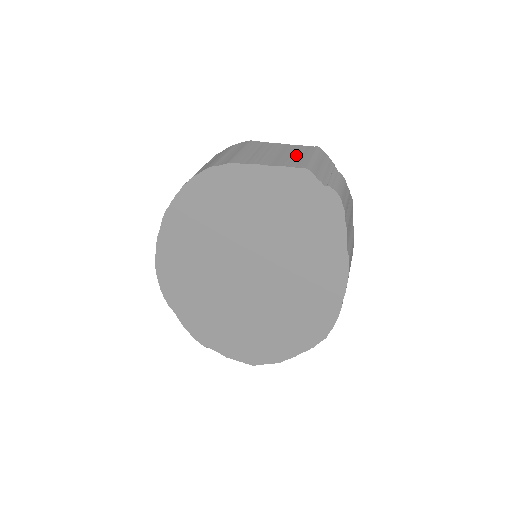
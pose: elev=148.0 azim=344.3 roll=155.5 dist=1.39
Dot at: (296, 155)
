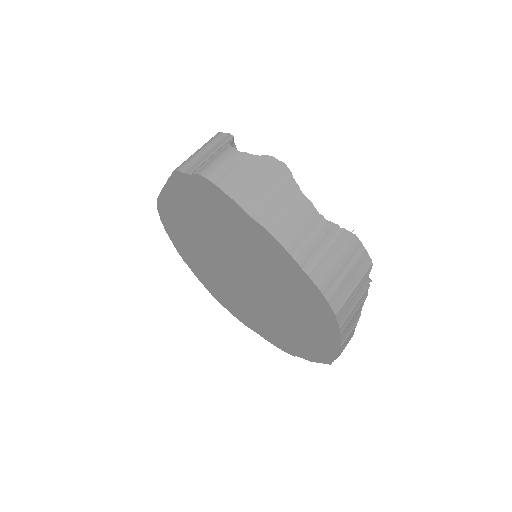
Dot at: occluded
